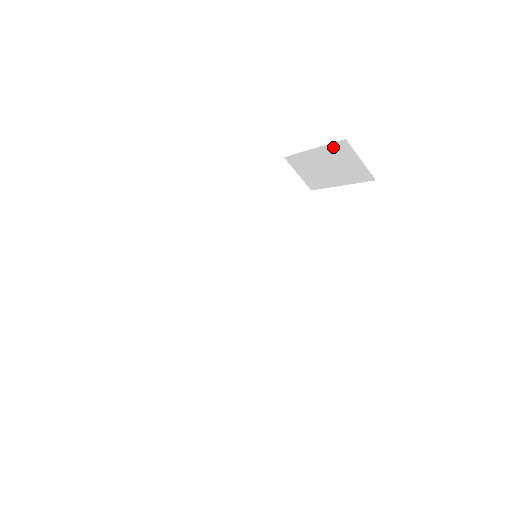
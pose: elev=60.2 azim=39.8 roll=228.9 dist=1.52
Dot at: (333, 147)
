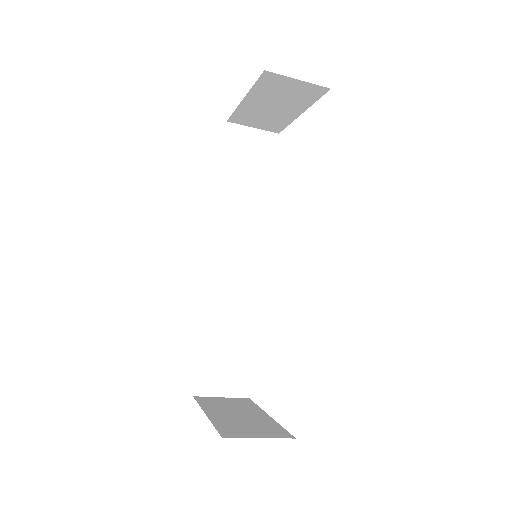
Dot at: (260, 85)
